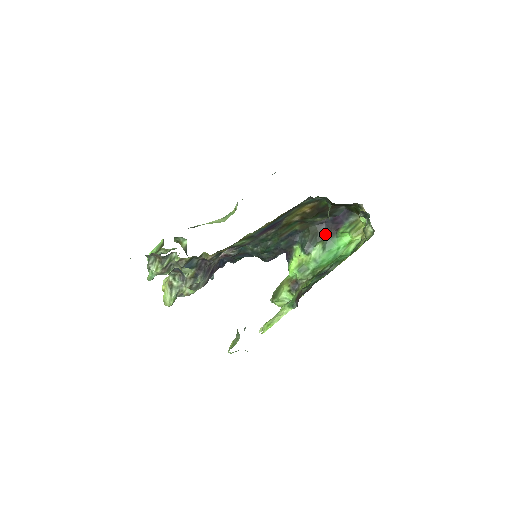
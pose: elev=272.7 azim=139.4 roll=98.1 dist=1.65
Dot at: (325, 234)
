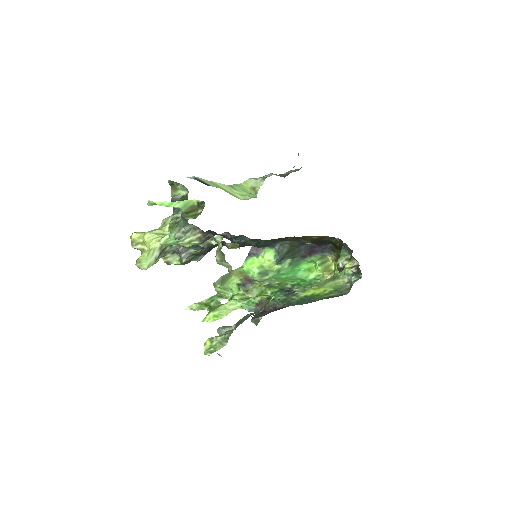
Dot at: (299, 253)
